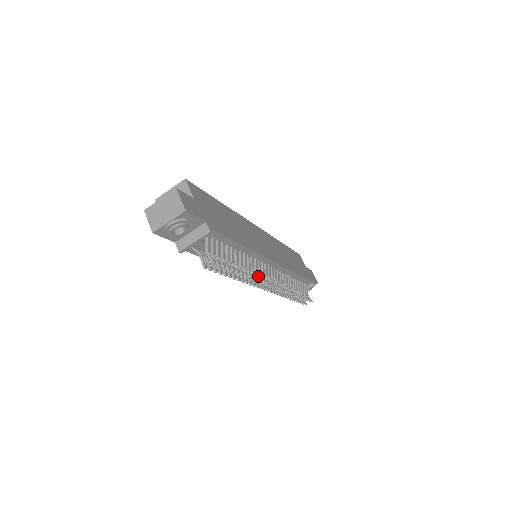
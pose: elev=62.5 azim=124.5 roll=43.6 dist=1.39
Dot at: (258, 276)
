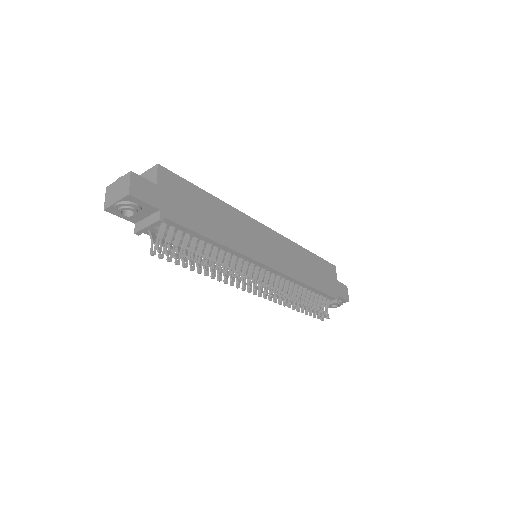
Dot at: (237, 276)
